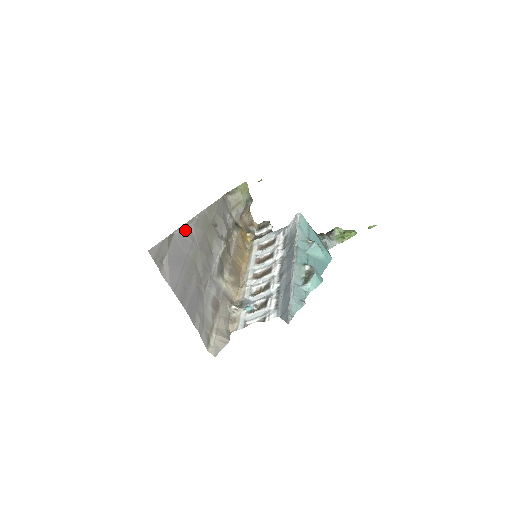
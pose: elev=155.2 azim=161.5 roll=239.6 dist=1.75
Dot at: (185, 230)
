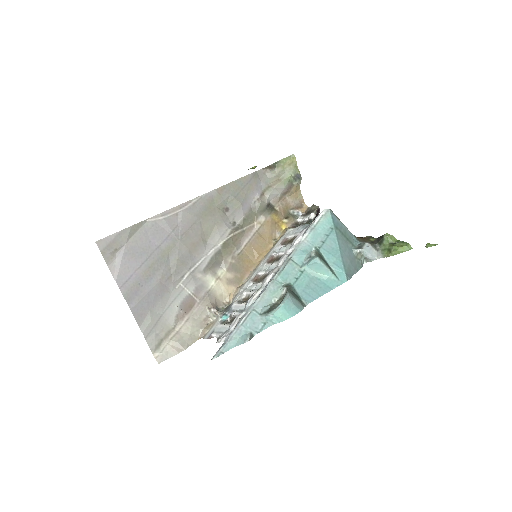
Dot at: (166, 217)
